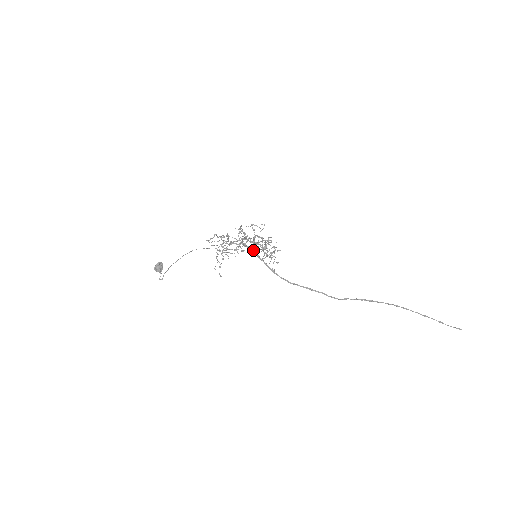
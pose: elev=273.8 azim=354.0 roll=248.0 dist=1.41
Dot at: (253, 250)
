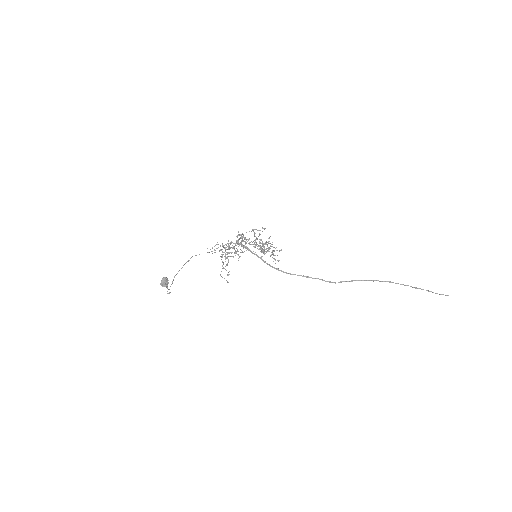
Dot at: (247, 247)
